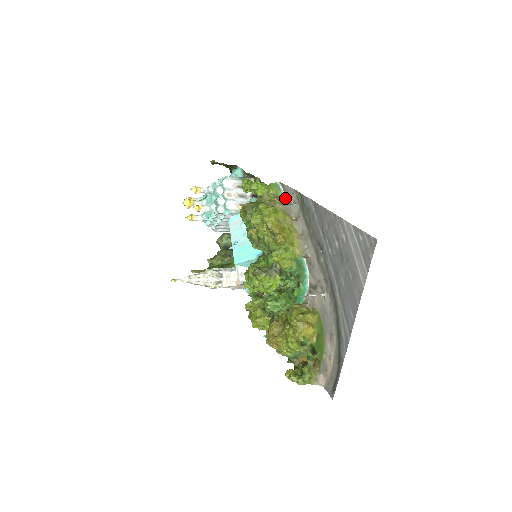
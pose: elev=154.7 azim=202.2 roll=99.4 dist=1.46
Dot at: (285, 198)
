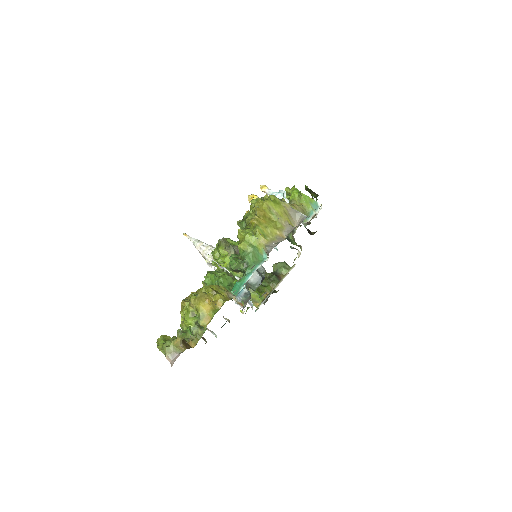
Dot at: (312, 216)
